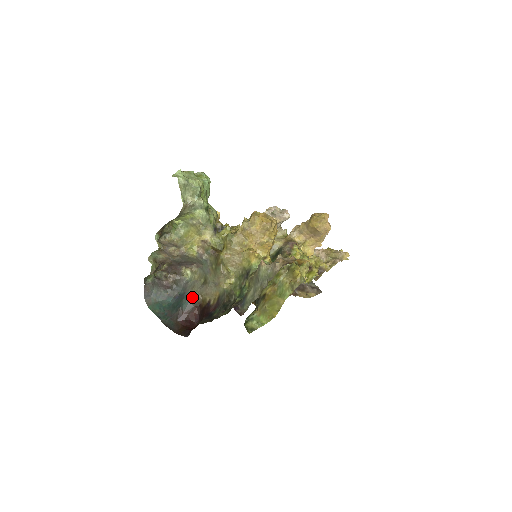
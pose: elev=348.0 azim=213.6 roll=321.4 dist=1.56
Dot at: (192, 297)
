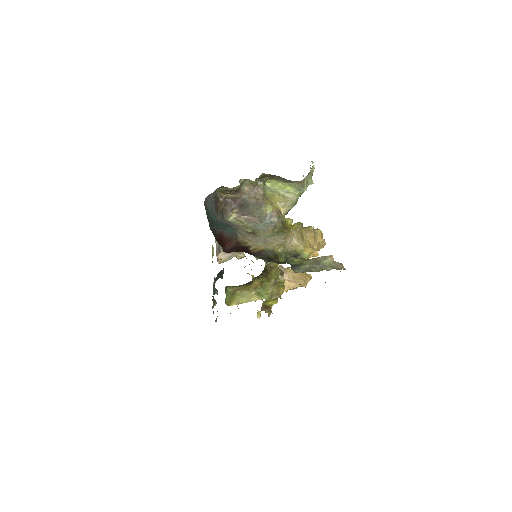
Dot at: (237, 232)
